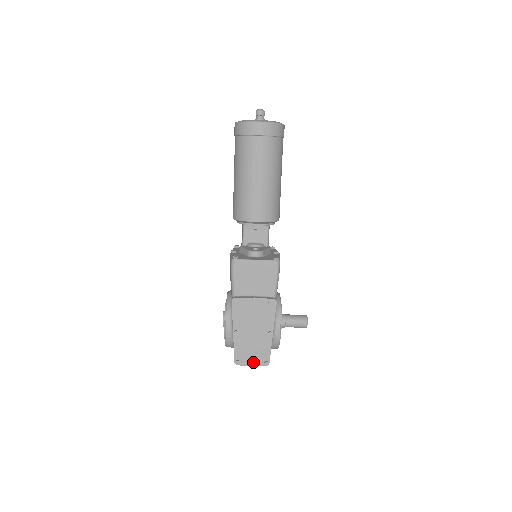
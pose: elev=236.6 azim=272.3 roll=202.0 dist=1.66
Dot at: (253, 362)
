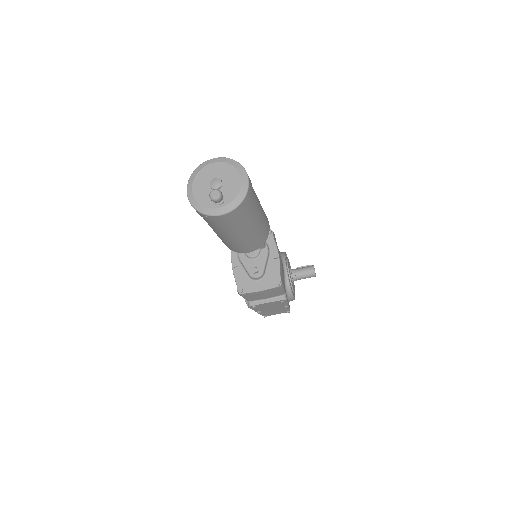
Dot at: (277, 313)
